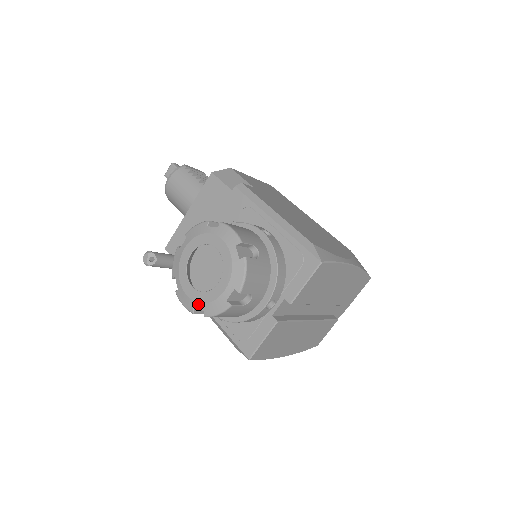
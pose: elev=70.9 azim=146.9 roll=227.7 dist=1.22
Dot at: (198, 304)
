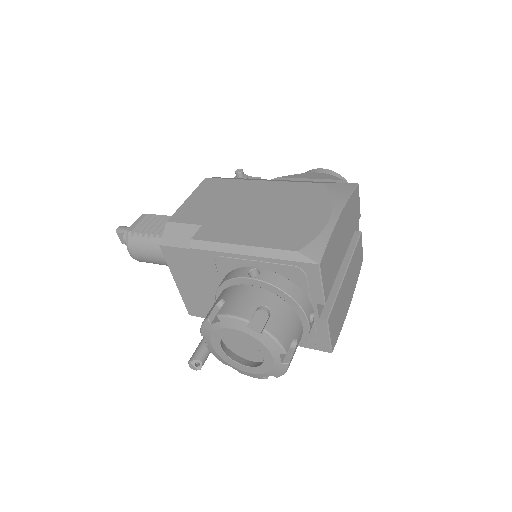
Dot at: (264, 375)
